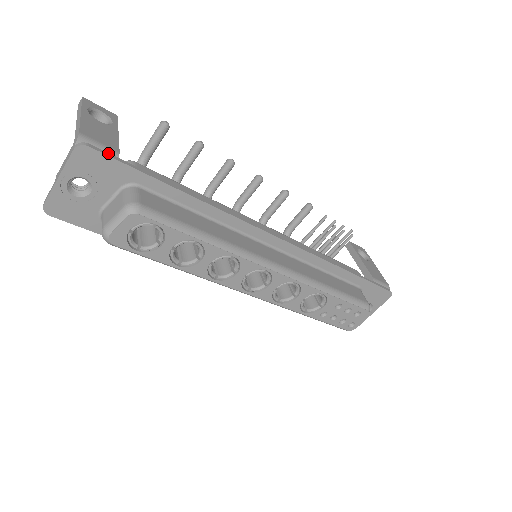
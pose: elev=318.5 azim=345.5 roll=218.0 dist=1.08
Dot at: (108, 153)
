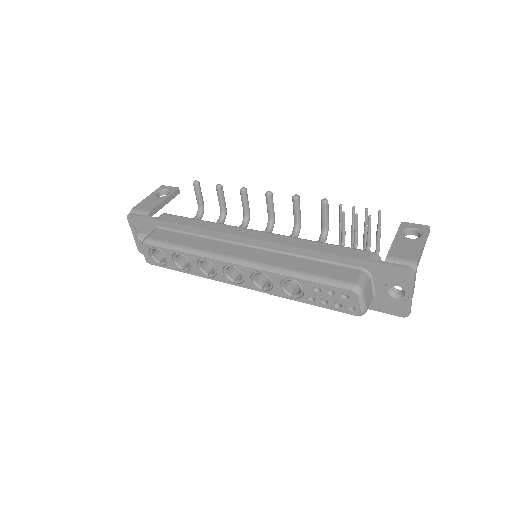
Dot at: (140, 214)
